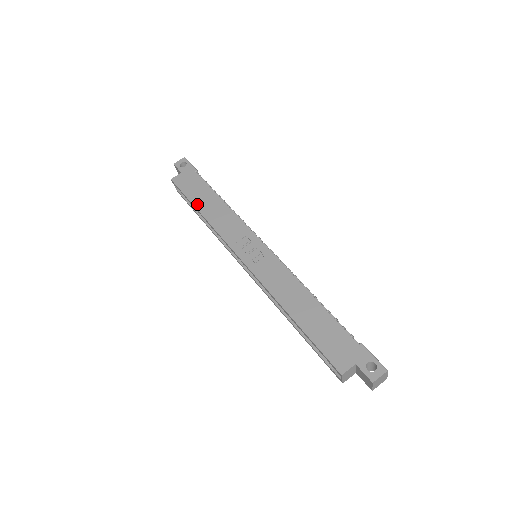
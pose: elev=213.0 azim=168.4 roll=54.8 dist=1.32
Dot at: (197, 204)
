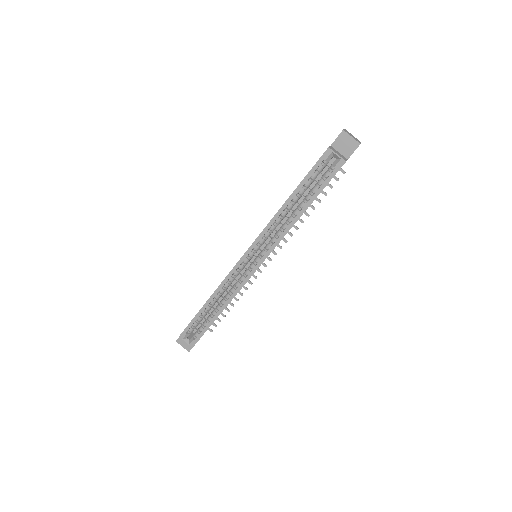
Dot at: (202, 307)
